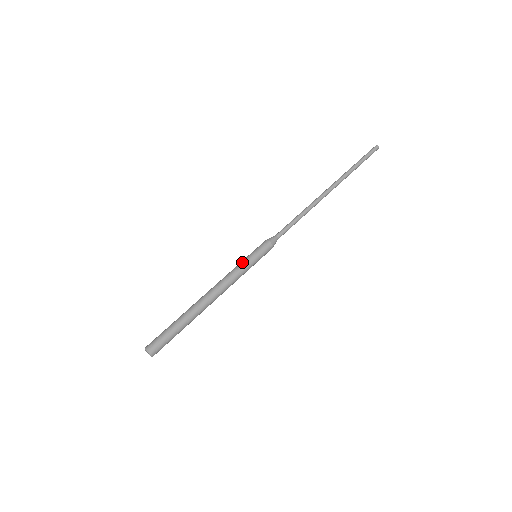
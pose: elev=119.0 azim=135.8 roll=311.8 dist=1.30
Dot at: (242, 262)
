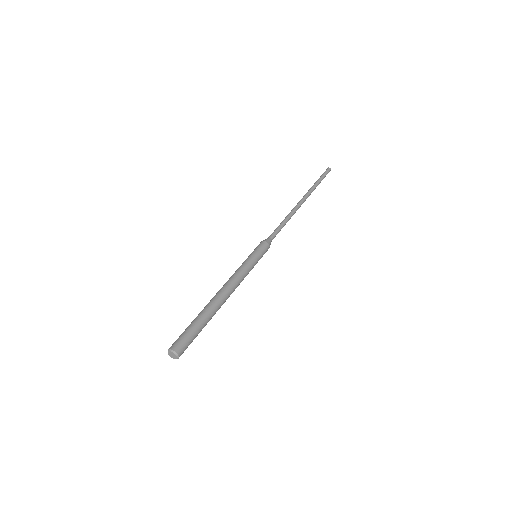
Dot at: (246, 260)
